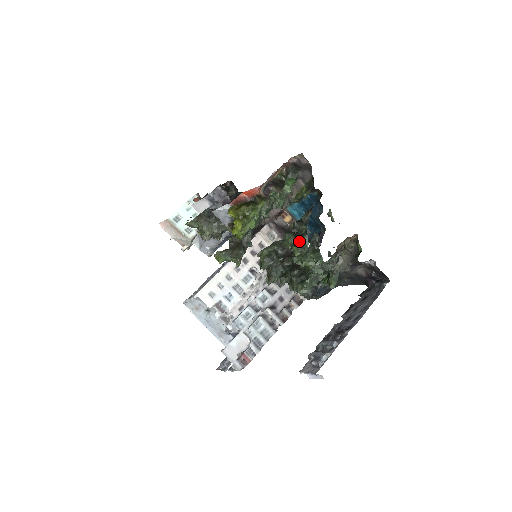
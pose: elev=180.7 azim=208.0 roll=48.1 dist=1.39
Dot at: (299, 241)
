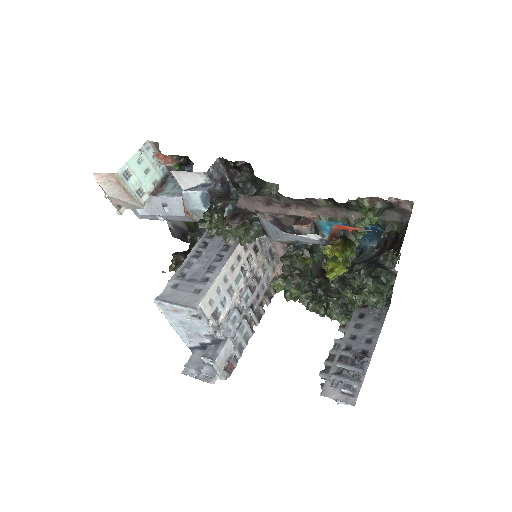
Dot at: (383, 289)
